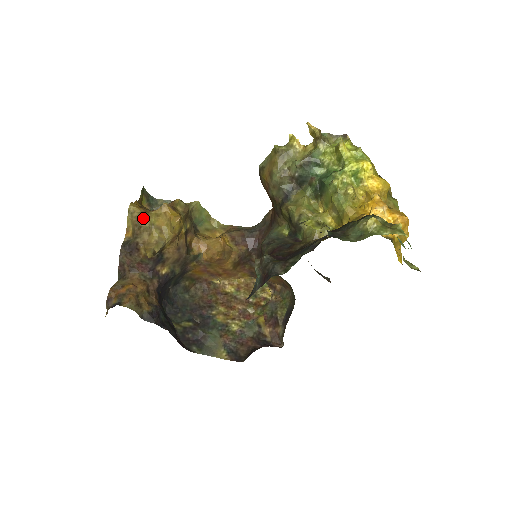
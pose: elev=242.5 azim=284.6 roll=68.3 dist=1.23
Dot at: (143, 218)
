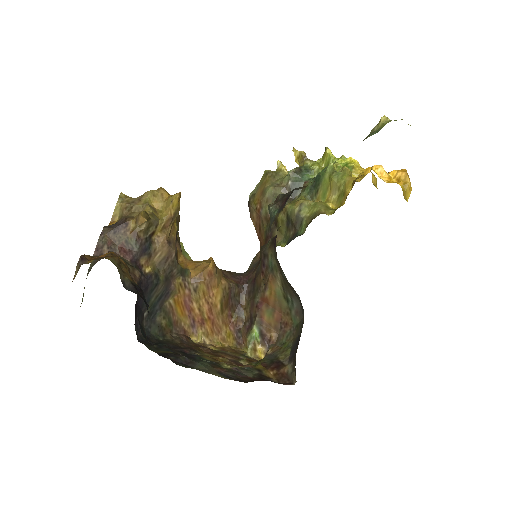
Dot at: (136, 200)
